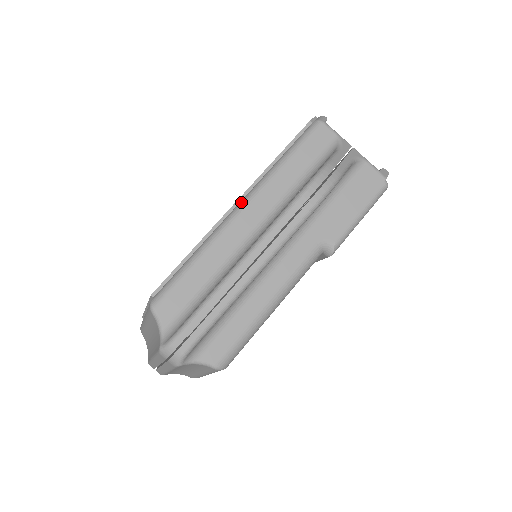
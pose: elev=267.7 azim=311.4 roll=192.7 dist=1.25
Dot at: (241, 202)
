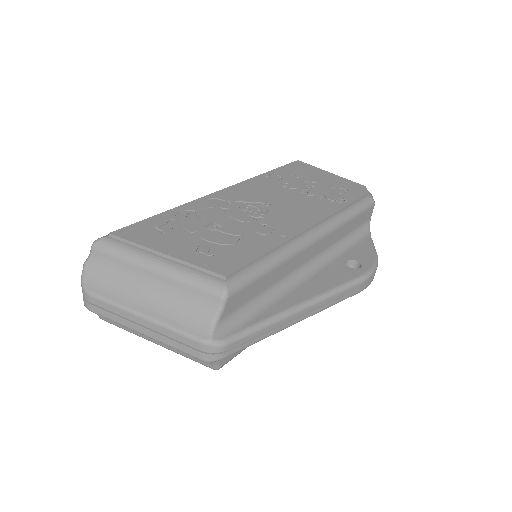
Dot at: (317, 231)
